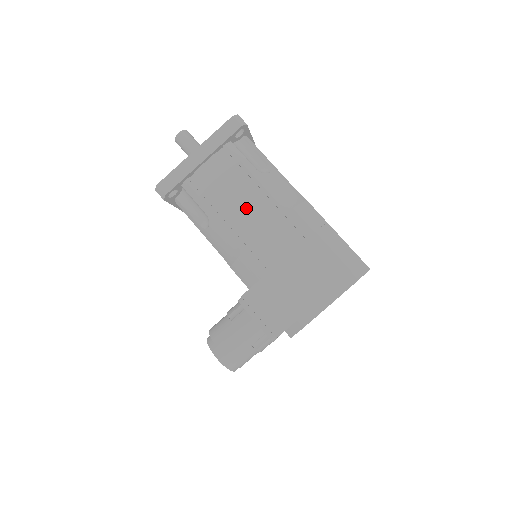
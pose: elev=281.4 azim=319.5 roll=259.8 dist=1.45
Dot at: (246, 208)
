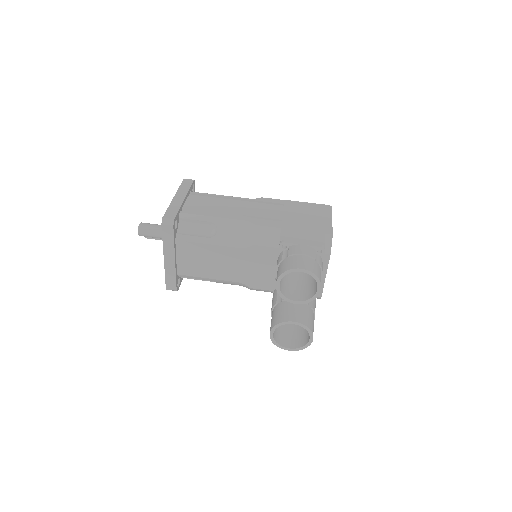
Dot at: (234, 207)
